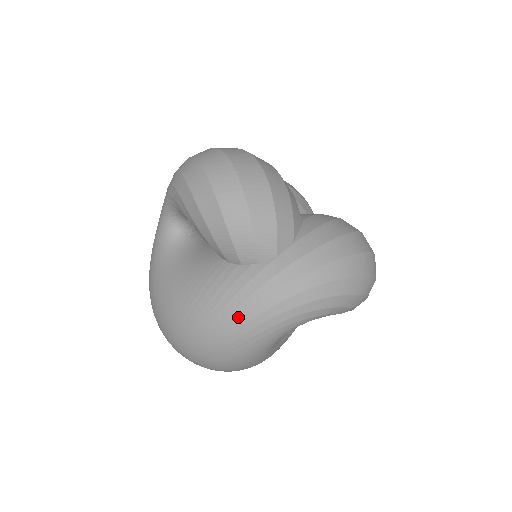
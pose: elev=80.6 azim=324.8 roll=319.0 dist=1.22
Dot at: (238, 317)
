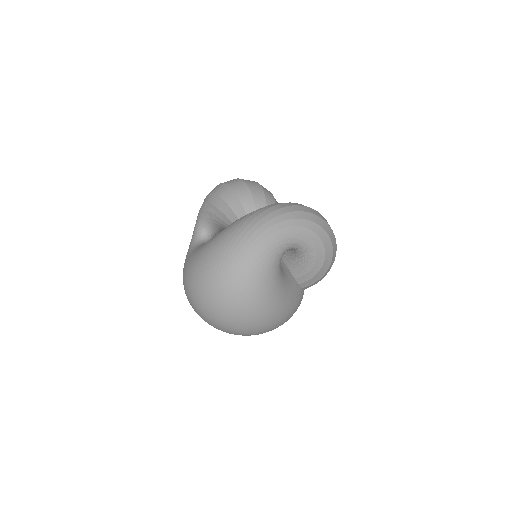
Dot at: (247, 231)
